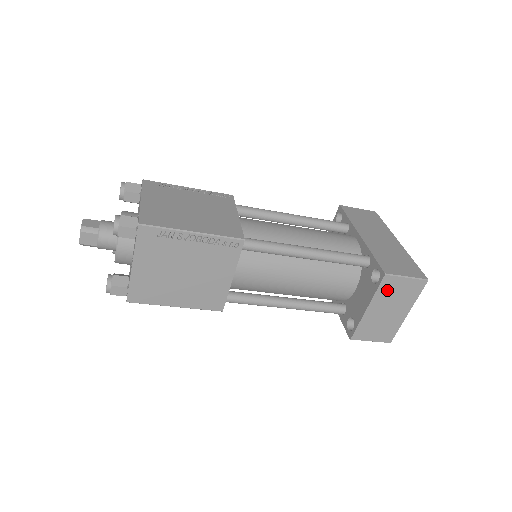
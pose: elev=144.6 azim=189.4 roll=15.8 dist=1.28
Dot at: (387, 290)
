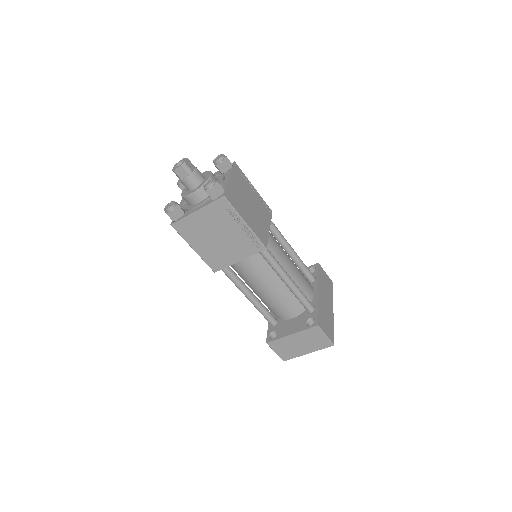
Dot at: (310, 334)
